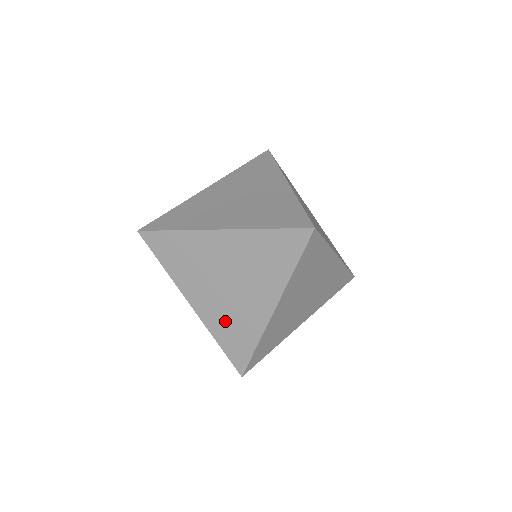
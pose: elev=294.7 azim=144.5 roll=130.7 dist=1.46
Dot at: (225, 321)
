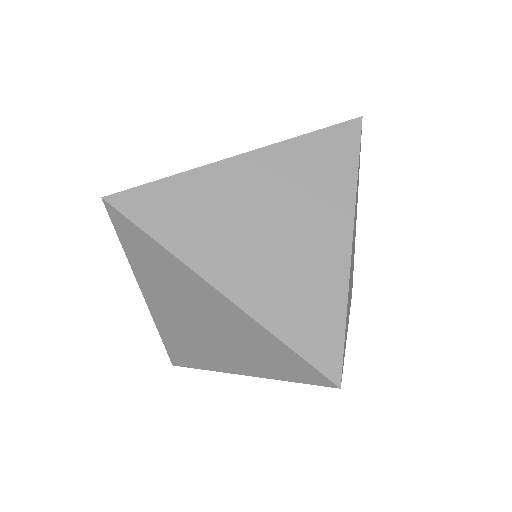
Dot at: occluded
